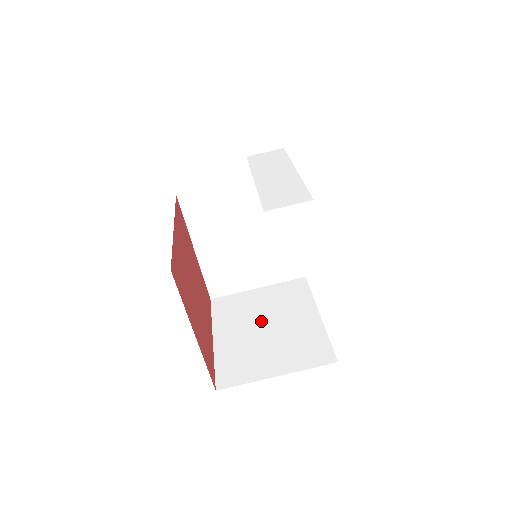
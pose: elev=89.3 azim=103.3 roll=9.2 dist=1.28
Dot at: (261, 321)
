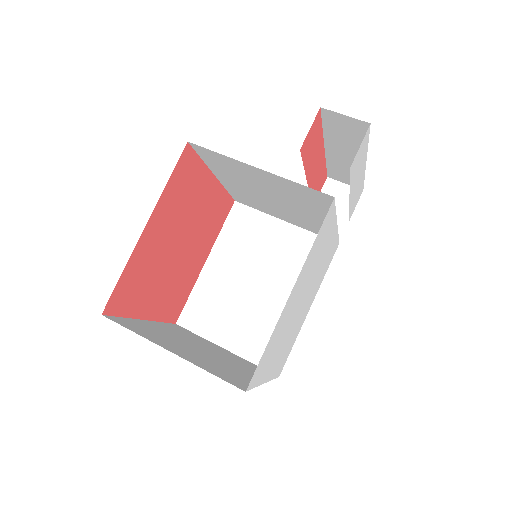
Dot at: (203, 347)
